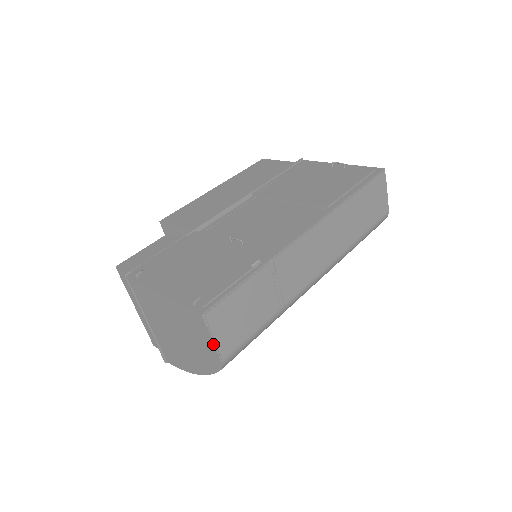
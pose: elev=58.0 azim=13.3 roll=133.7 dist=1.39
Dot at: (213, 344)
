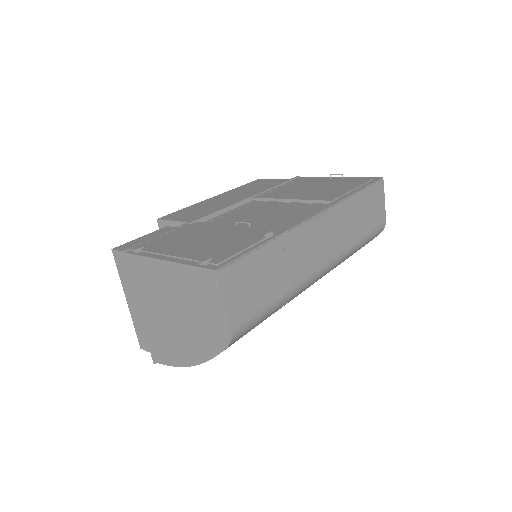
Dot at: (223, 309)
